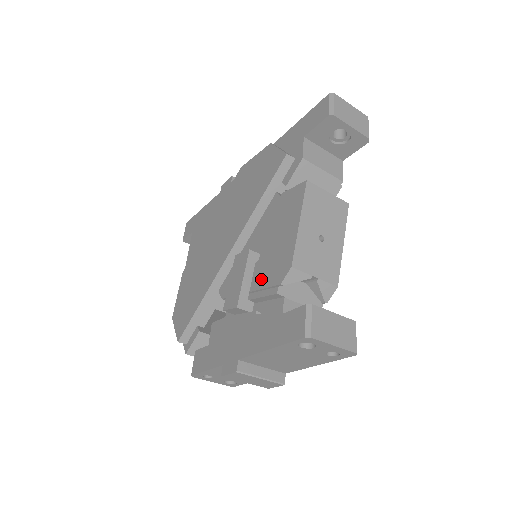
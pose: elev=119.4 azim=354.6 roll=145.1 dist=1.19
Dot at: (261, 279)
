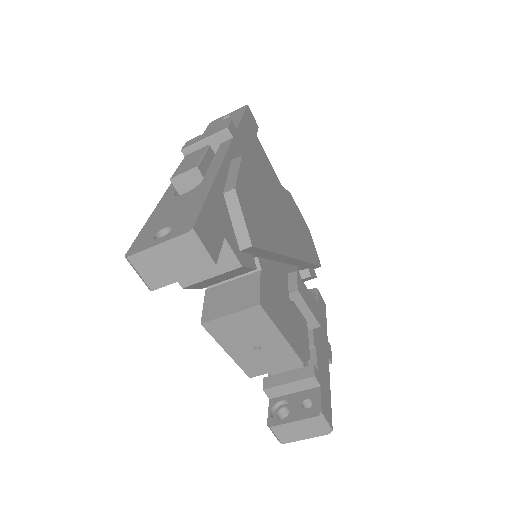
Dot at: occluded
